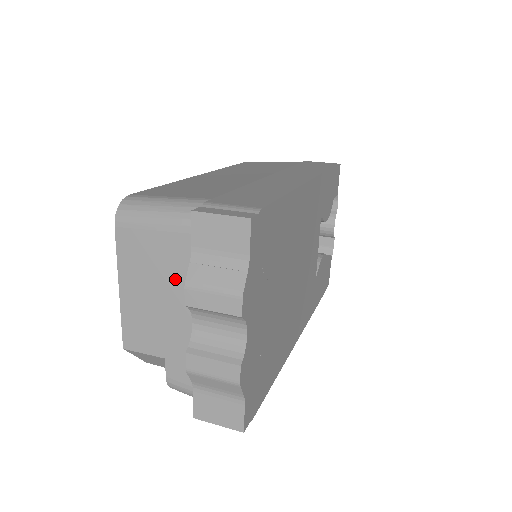
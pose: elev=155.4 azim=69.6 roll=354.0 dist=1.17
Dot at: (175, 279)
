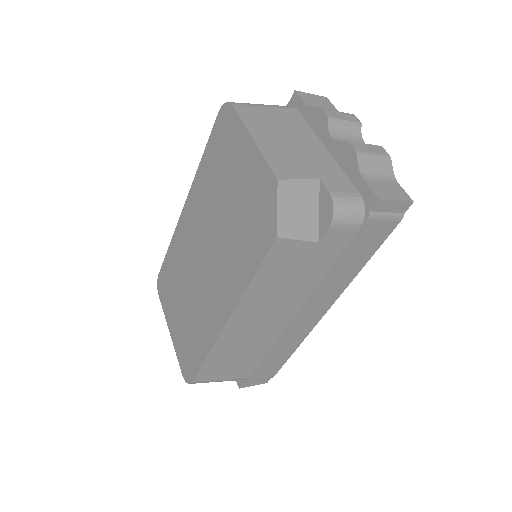
Dot at: (296, 130)
